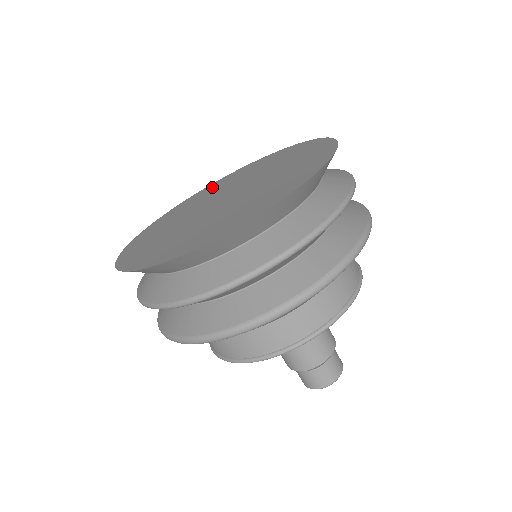
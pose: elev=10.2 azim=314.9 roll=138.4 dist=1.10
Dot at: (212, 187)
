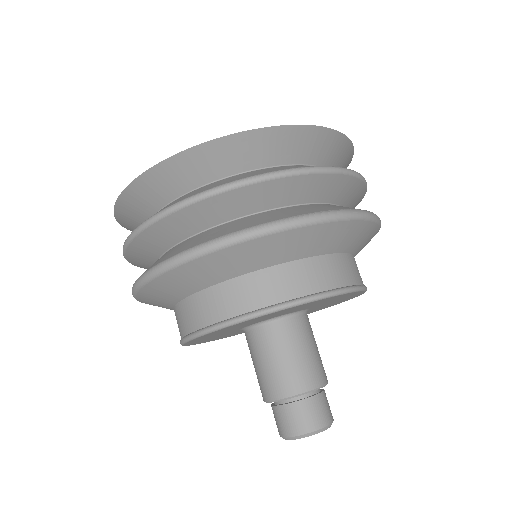
Dot at: occluded
